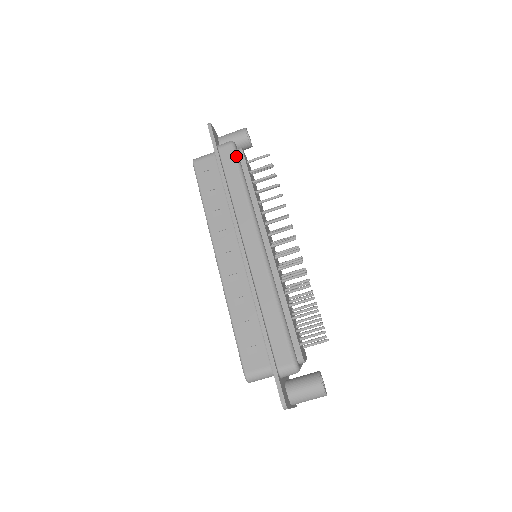
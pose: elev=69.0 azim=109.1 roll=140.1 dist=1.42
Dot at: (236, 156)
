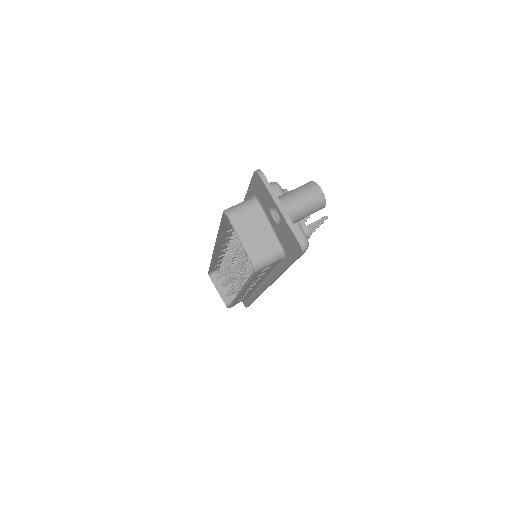
Dot at: occluded
